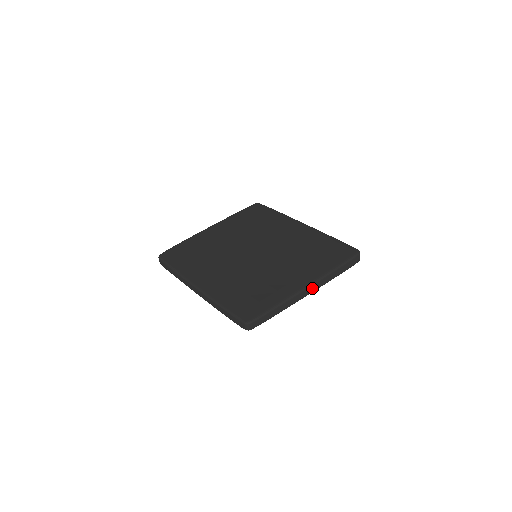
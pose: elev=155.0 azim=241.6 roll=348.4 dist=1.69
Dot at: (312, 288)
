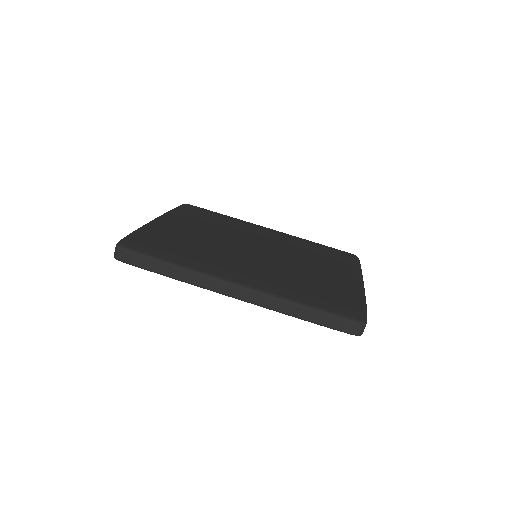
Dot at: occluded
